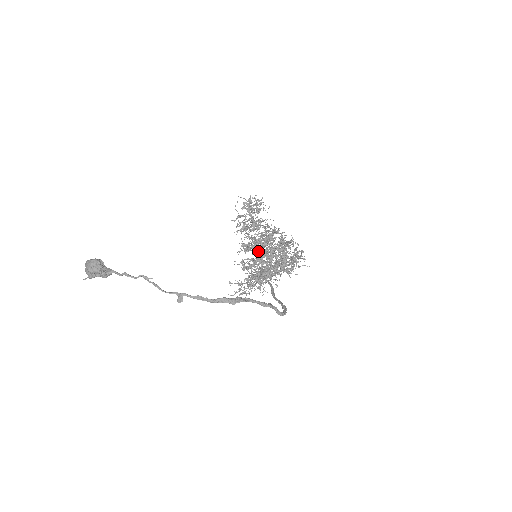
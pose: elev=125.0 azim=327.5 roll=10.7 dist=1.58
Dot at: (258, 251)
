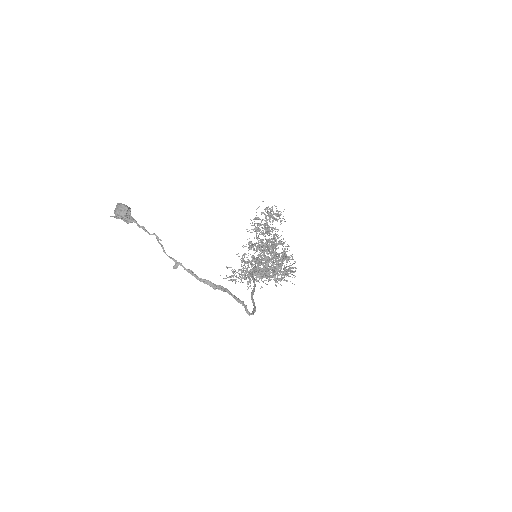
Dot at: occluded
